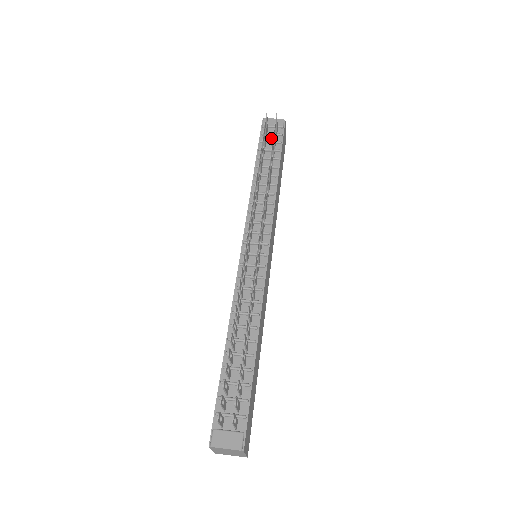
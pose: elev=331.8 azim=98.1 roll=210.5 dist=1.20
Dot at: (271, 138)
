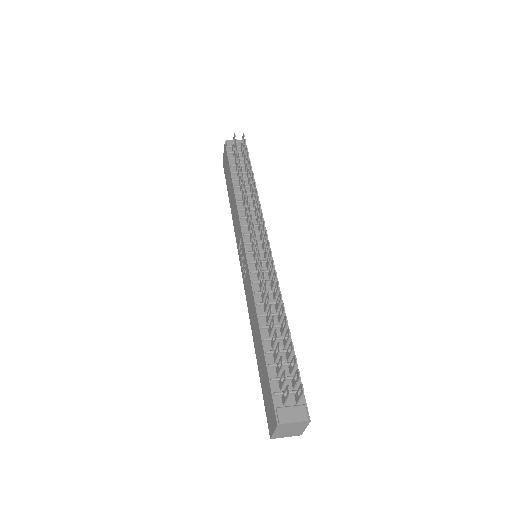
Dot at: occluded
